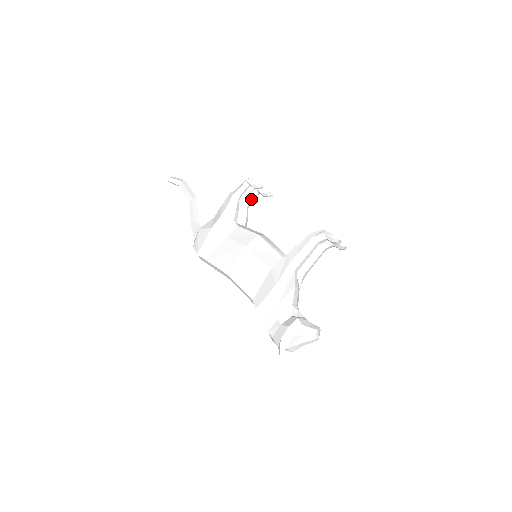
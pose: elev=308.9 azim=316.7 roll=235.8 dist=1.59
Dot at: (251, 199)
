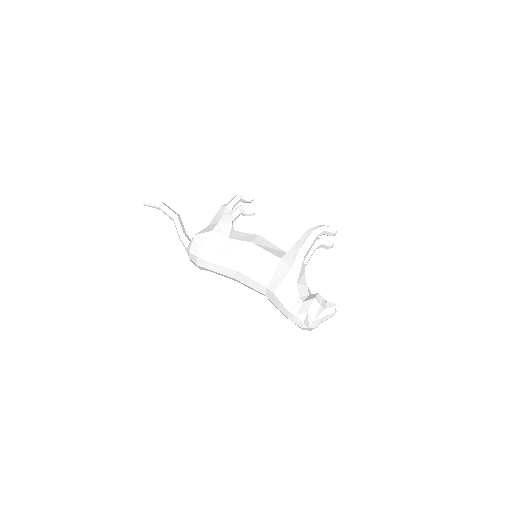
Dot at: (235, 217)
